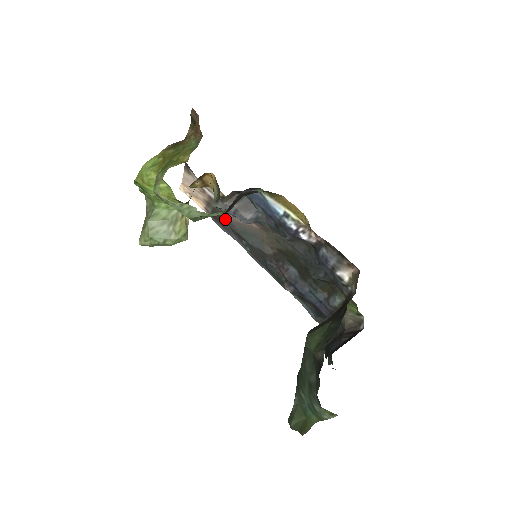
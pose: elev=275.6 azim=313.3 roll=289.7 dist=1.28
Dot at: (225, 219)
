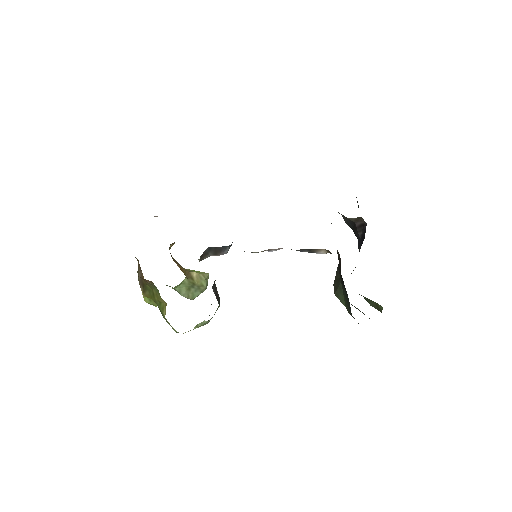
Dot at: occluded
